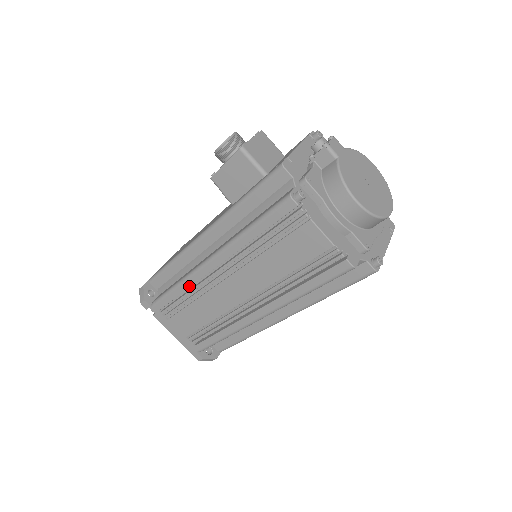
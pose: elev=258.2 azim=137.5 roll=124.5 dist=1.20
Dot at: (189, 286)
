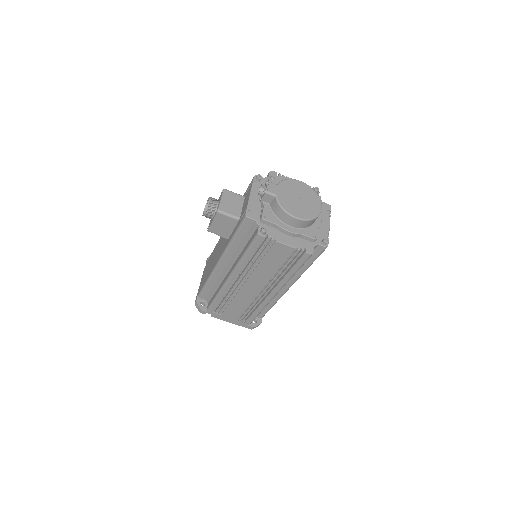
Dot at: (225, 294)
